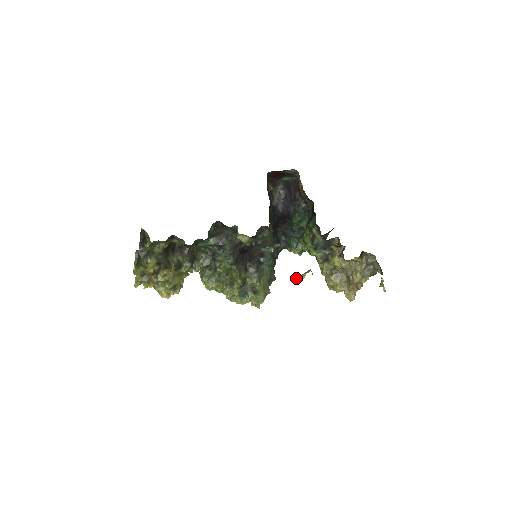
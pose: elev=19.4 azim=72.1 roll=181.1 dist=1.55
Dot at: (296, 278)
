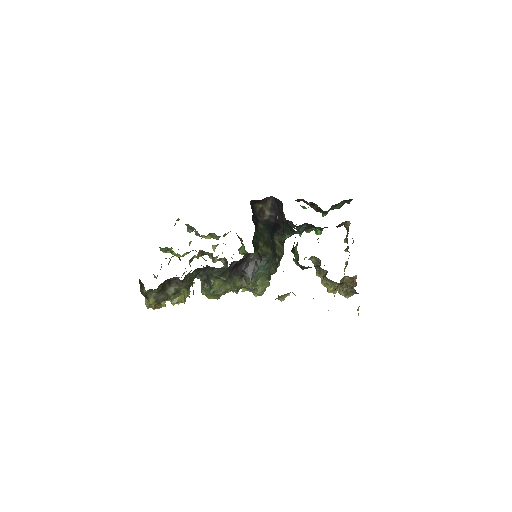
Dot at: (278, 299)
